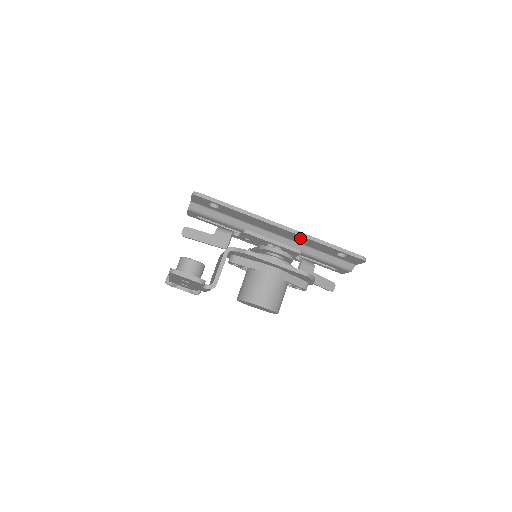
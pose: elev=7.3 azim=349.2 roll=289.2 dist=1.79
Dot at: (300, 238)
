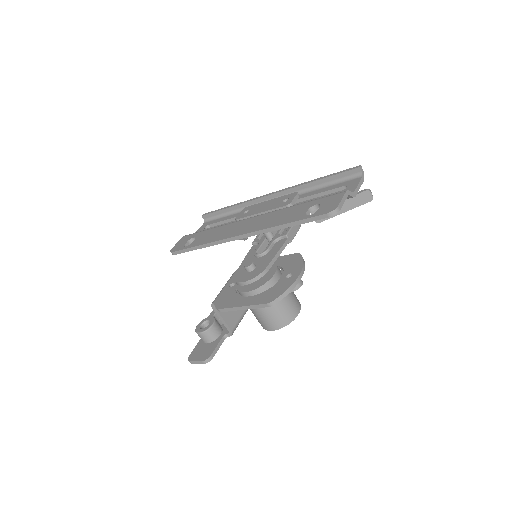
Dot at: occluded
